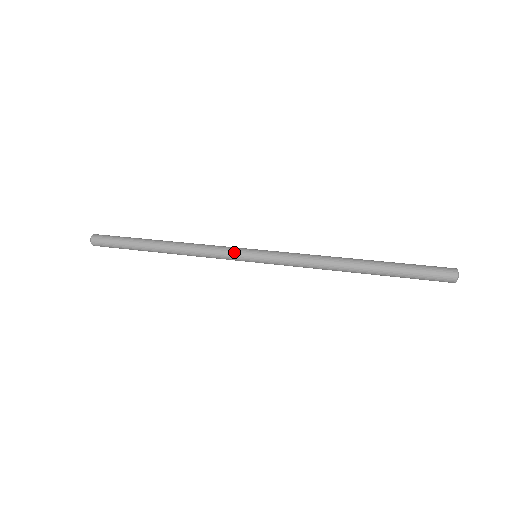
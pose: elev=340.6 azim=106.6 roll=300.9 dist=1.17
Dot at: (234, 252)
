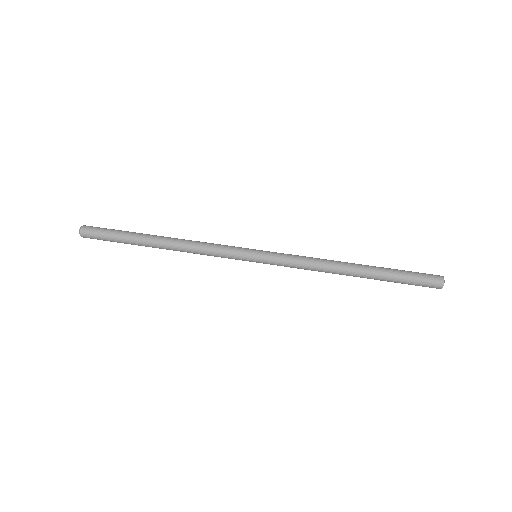
Dot at: (234, 258)
